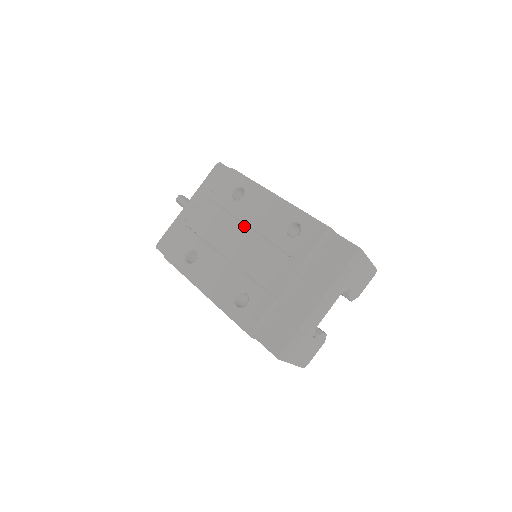
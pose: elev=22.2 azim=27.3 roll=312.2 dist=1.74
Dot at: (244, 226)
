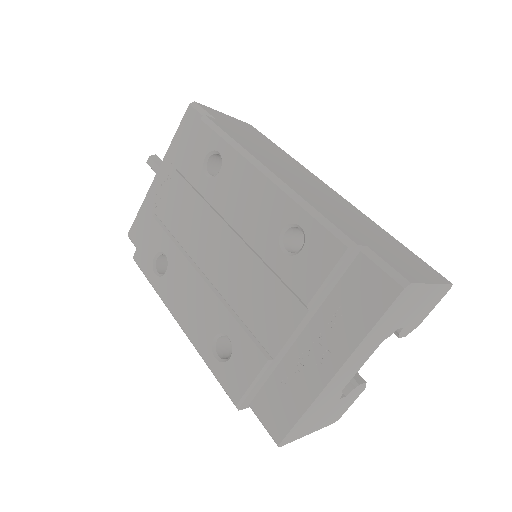
Dot at: (223, 223)
